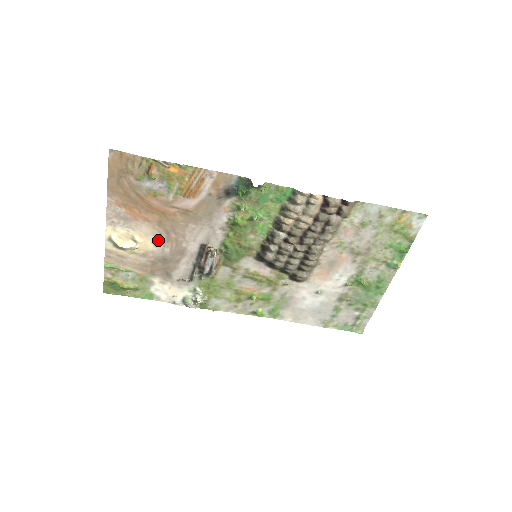
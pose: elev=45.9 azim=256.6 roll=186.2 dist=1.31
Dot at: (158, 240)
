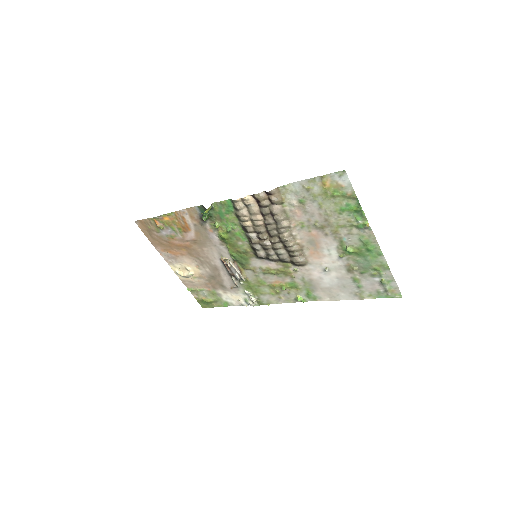
Dot at: (198, 265)
